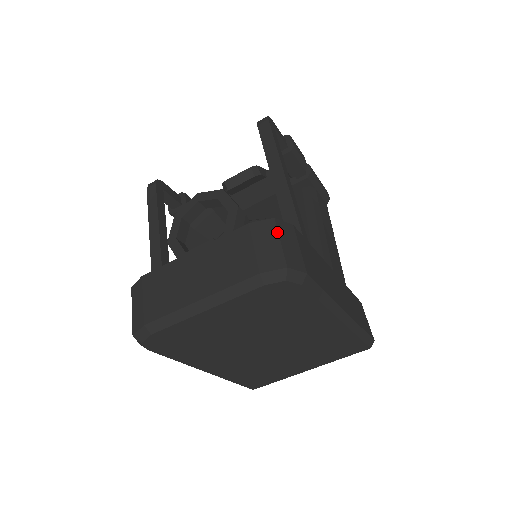
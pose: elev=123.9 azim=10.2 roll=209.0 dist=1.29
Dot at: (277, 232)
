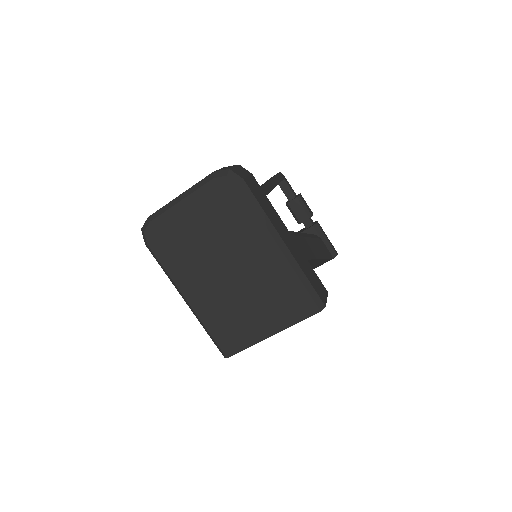
Dot at: (236, 166)
